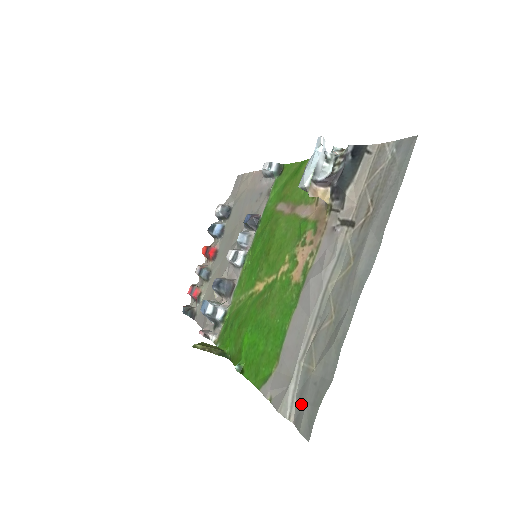
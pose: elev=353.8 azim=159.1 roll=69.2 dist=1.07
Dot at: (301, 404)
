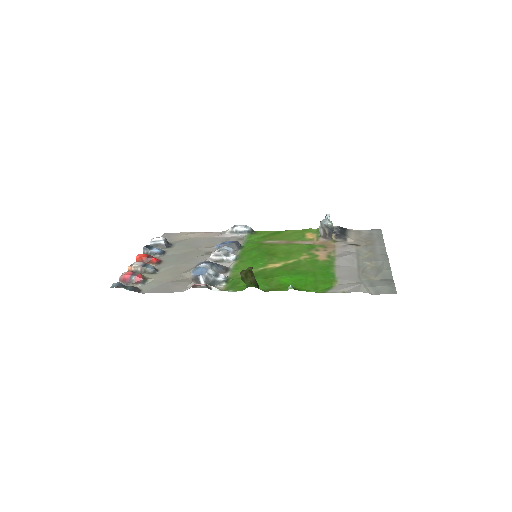
Dot at: (377, 287)
